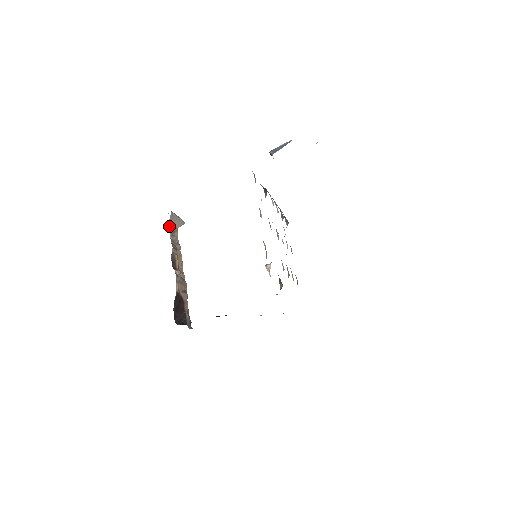
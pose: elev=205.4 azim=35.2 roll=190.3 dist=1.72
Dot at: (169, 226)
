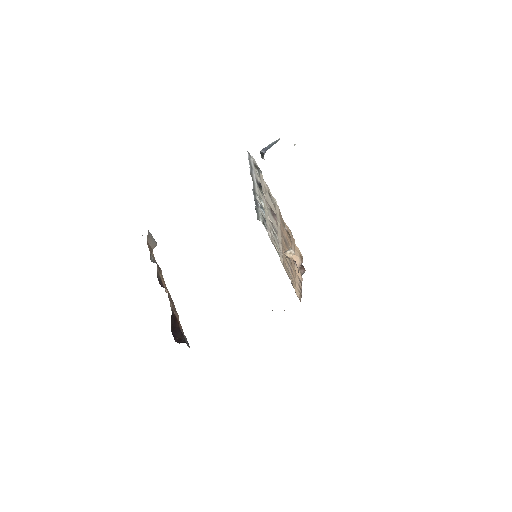
Dot at: occluded
